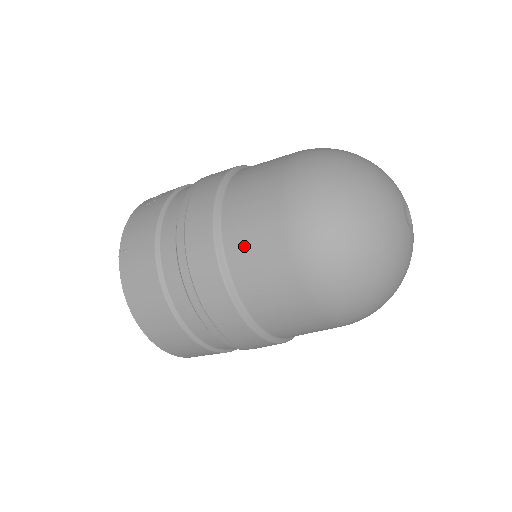
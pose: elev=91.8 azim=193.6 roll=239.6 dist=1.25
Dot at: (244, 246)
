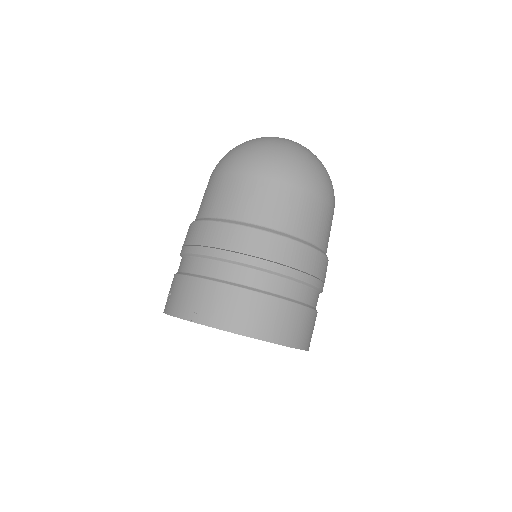
Dot at: (248, 205)
